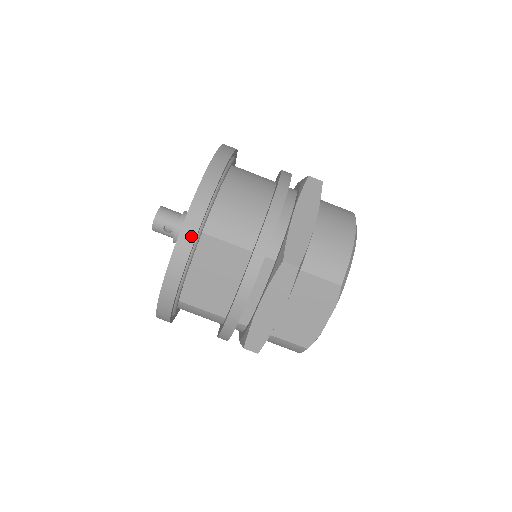
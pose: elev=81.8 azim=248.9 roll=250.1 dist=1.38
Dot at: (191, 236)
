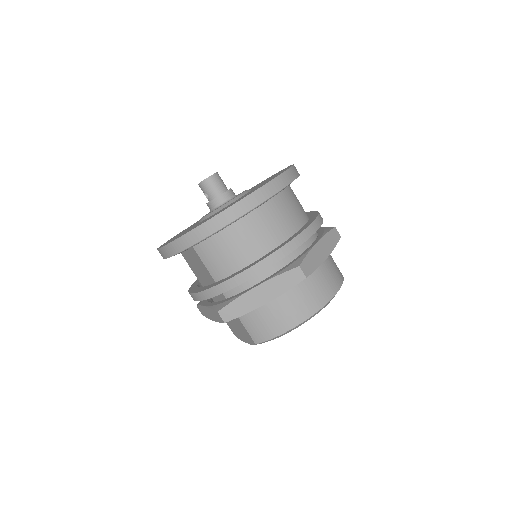
Dot at: (176, 250)
